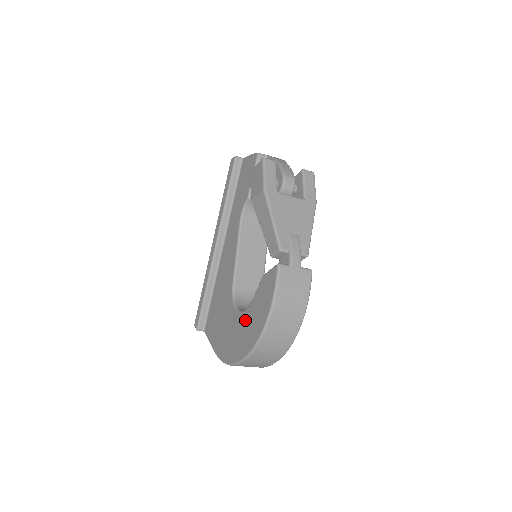
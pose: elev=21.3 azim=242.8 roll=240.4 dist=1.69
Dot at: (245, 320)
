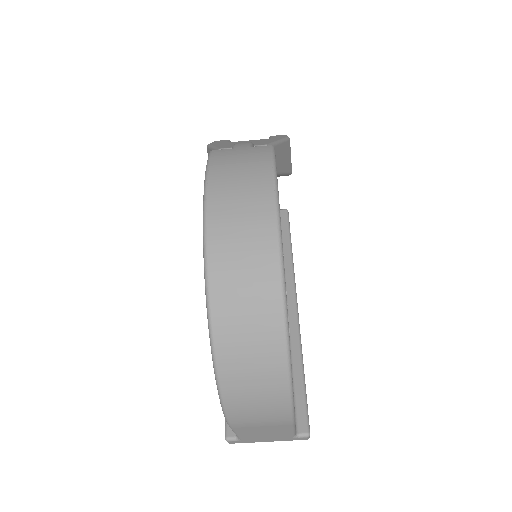
Dot at: occluded
